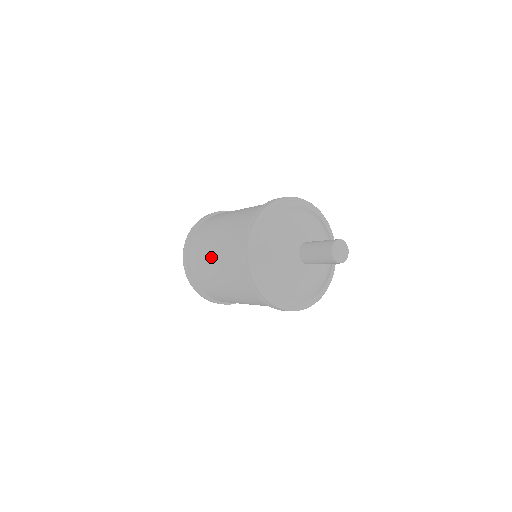
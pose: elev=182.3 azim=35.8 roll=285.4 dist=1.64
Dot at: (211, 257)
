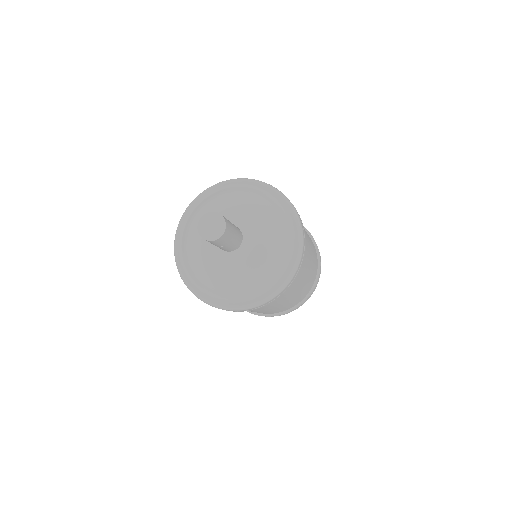
Dot at: occluded
